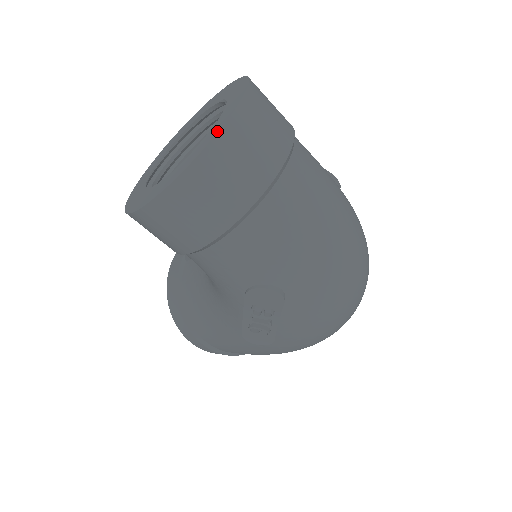
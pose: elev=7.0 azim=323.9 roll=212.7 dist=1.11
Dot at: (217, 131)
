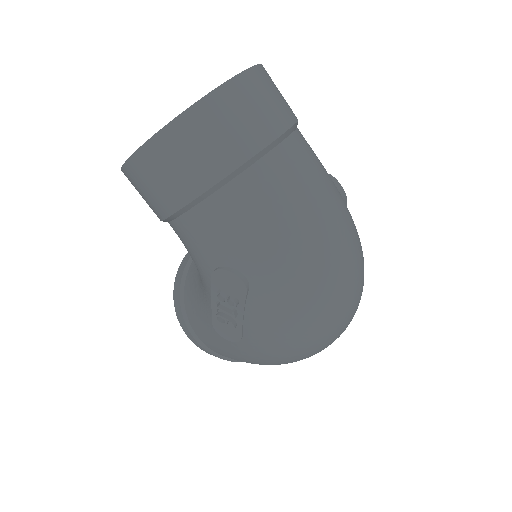
Dot at: (202, 97)
